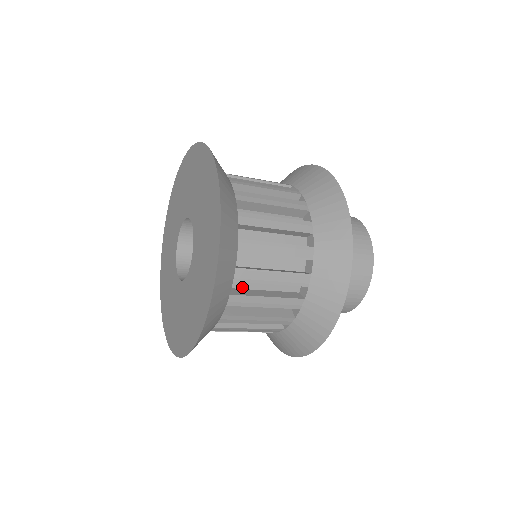
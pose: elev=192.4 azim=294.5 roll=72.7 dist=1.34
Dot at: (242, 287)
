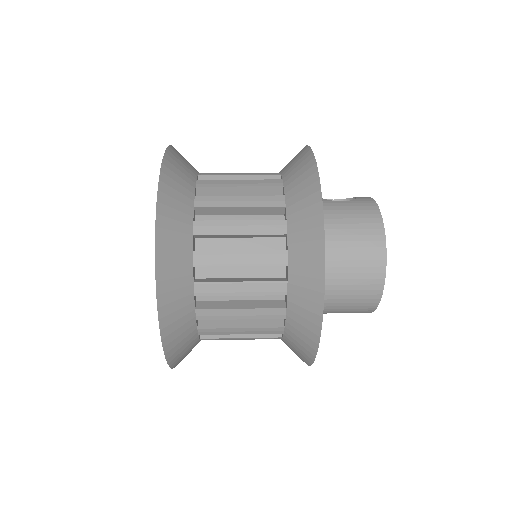
Dot at: (214, 299)
